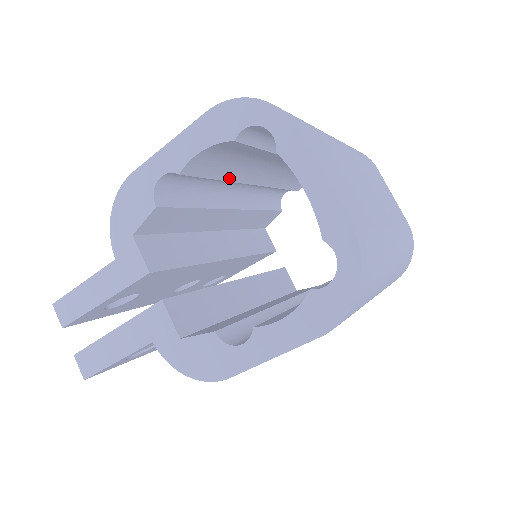
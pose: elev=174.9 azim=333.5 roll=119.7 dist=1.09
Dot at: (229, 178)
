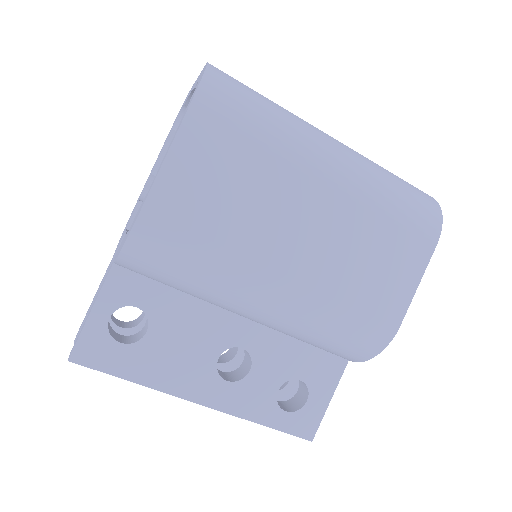
Dot at: occluded
